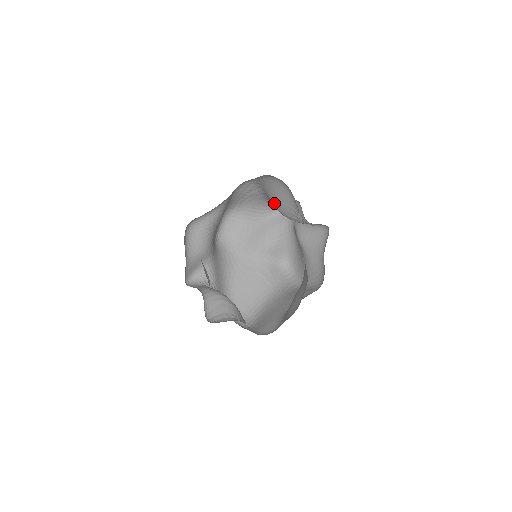
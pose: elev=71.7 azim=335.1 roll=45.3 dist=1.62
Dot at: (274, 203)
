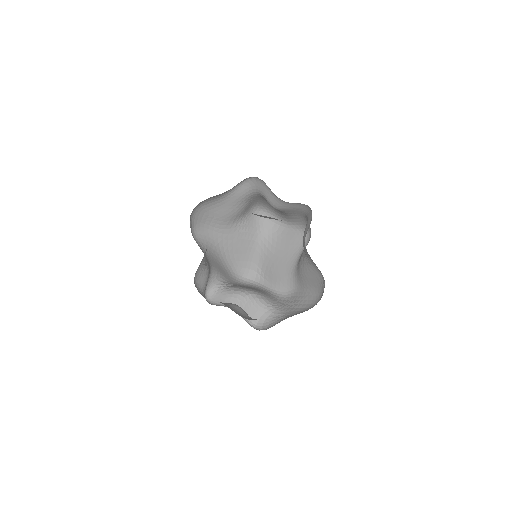
Dot at: occluded
